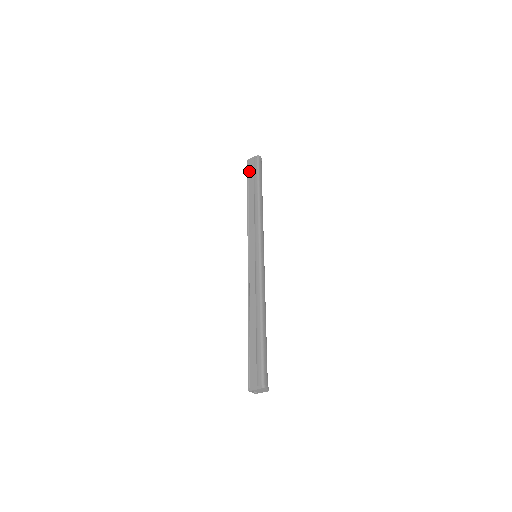
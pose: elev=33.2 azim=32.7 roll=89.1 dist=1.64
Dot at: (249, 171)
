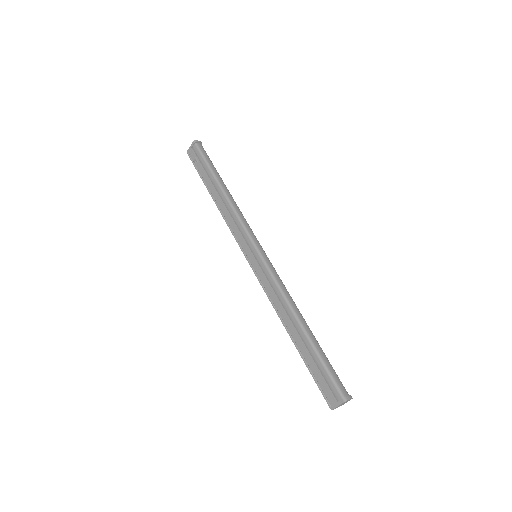
Dot at: (195, 164)
